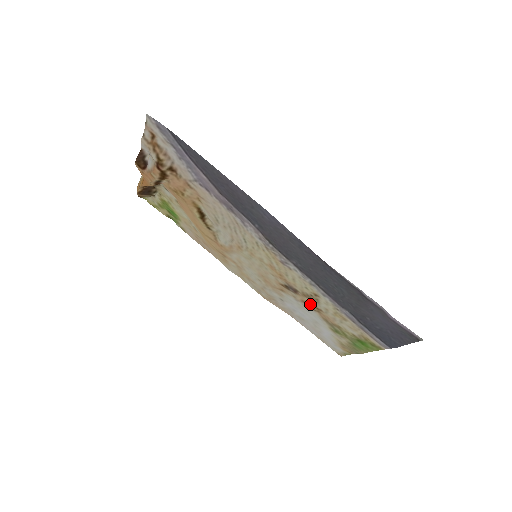
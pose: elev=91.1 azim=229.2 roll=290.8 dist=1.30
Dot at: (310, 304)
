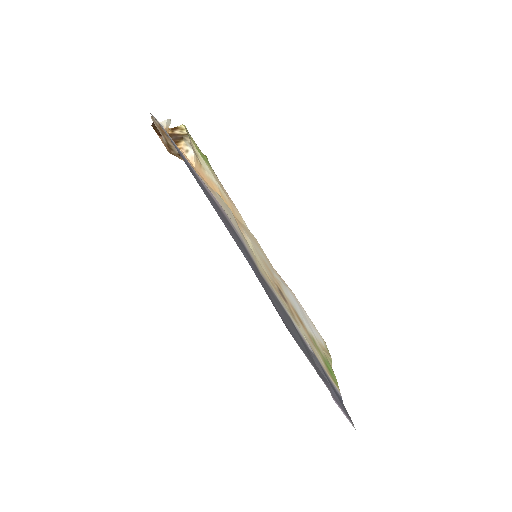
Dot at: (296, 314)
